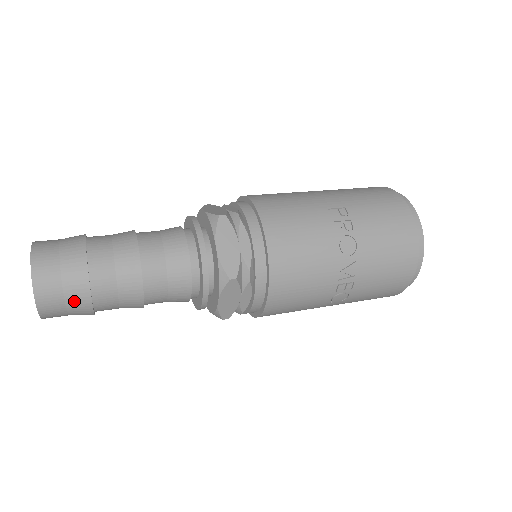
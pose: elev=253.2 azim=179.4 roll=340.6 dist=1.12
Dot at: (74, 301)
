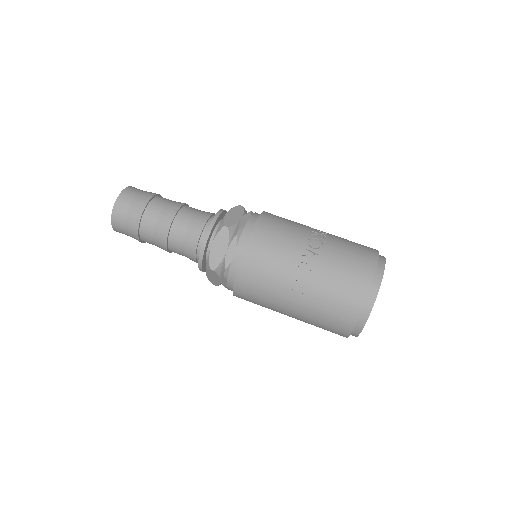
Dot at: (133, 211)
